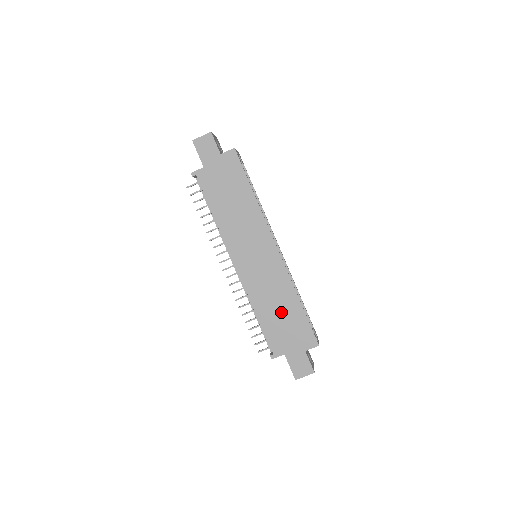
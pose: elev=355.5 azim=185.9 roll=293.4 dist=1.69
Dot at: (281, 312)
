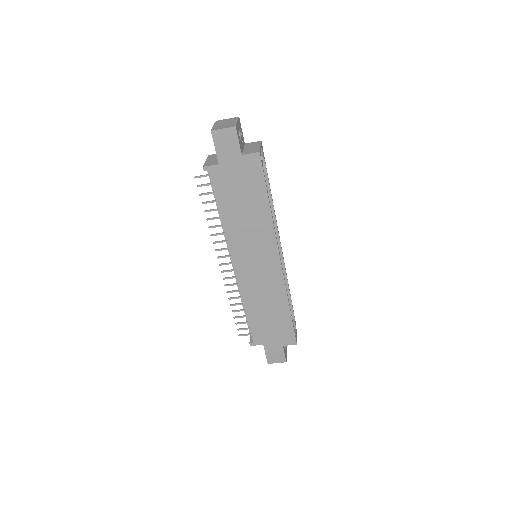
Dot at: (269, 313)
